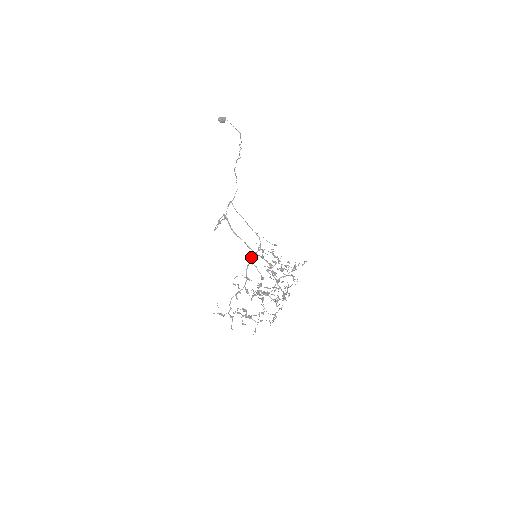
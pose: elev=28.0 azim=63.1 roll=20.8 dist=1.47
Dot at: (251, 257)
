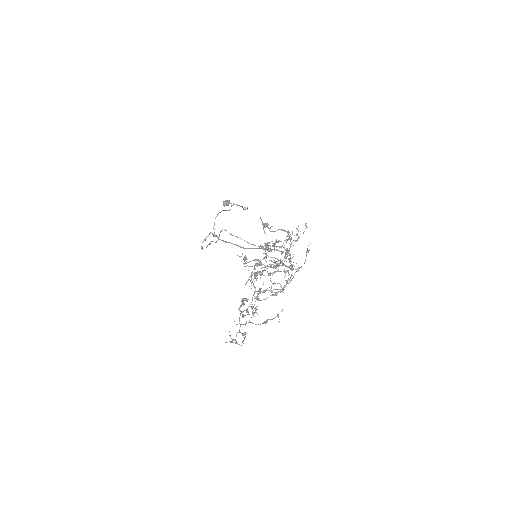
Dot at: occluded
